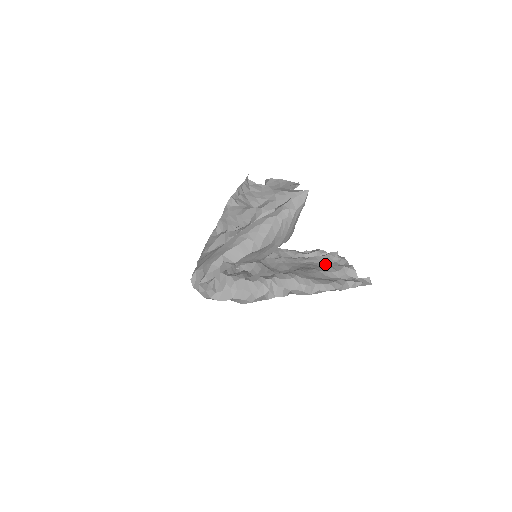
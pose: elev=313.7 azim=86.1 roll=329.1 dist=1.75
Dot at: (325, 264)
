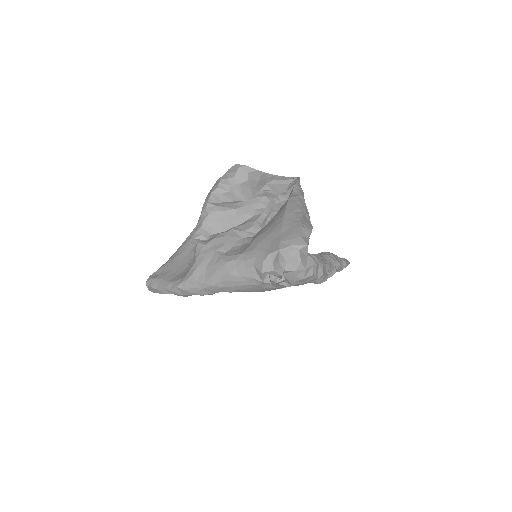
Dot at: occluded
